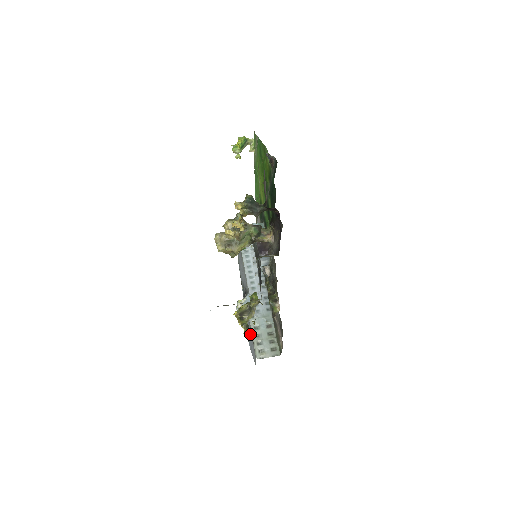
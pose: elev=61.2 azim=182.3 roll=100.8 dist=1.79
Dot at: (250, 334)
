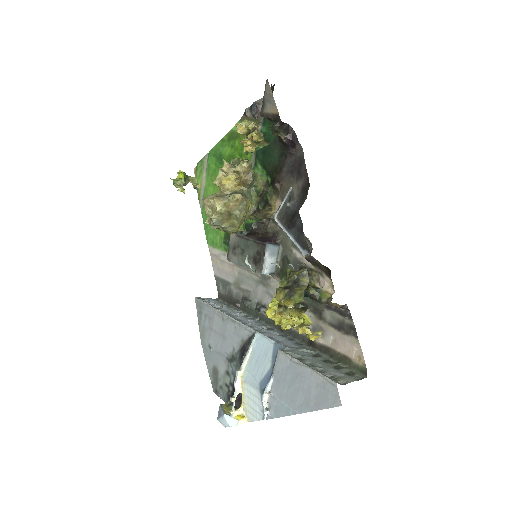
Dot at: (294, 374)
